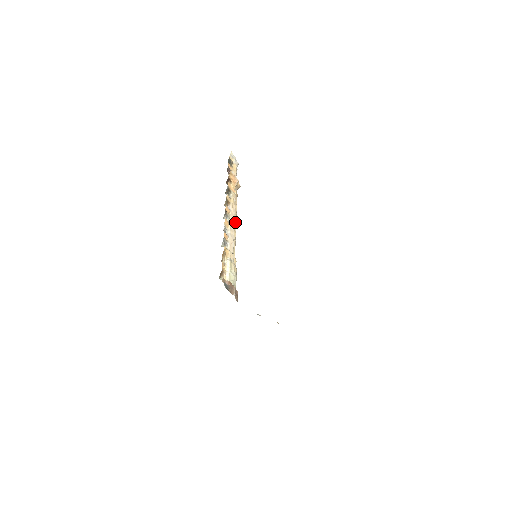
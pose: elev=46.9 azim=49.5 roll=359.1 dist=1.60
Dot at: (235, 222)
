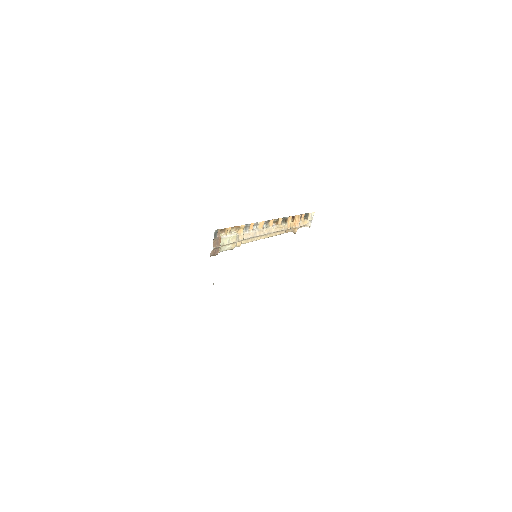
Dot at: (267, 236)
